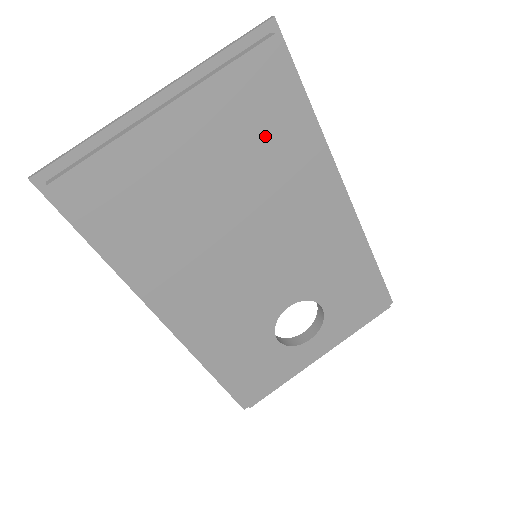
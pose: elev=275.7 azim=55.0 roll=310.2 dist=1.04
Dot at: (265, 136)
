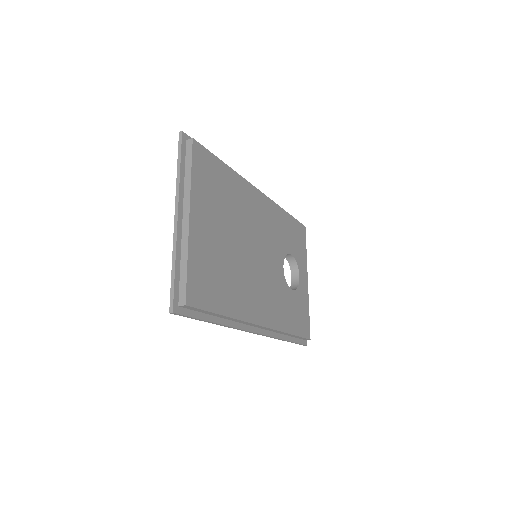
Dot at: (222, 190)
